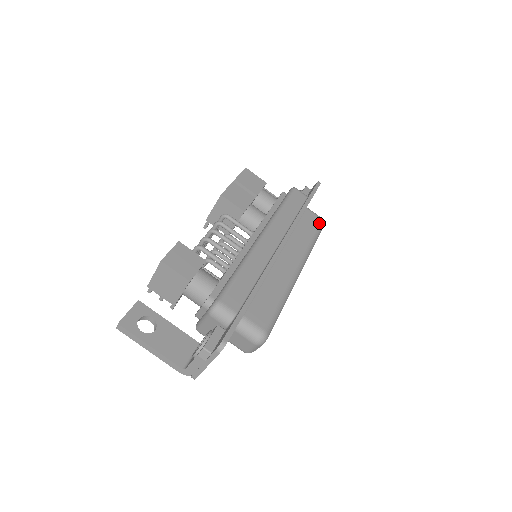
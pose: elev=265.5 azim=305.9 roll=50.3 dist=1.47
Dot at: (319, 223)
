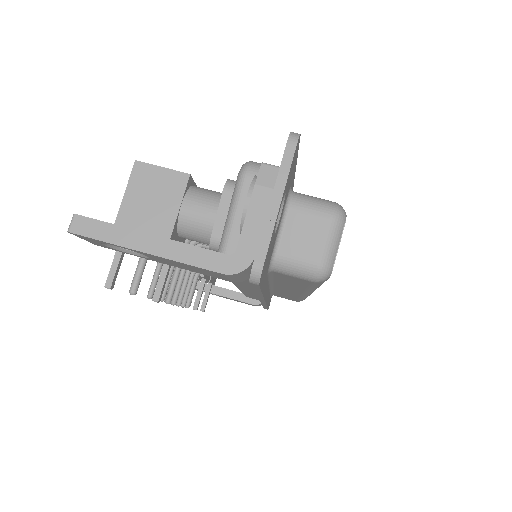
Dot at: occluded
